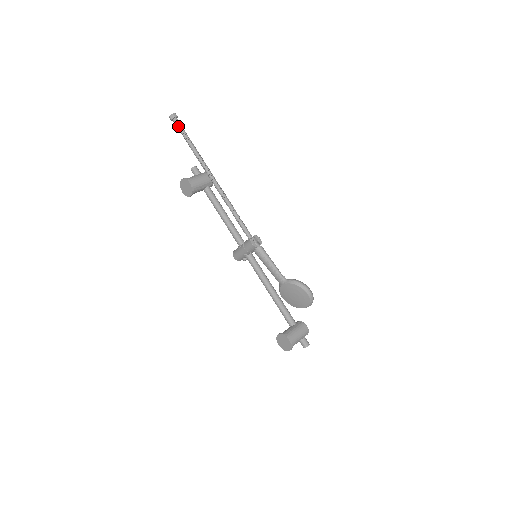
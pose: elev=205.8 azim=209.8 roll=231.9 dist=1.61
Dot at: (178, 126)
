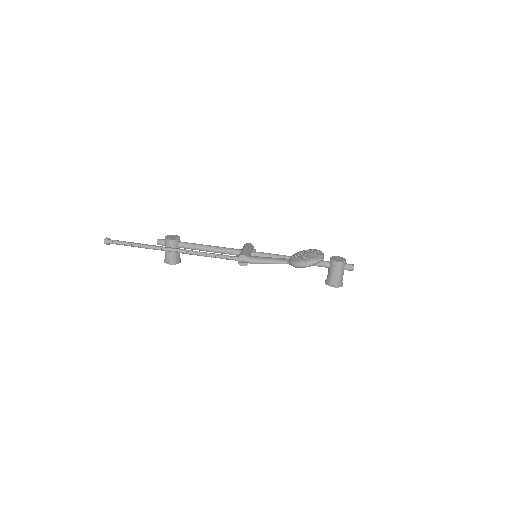
Dot at: occluded
